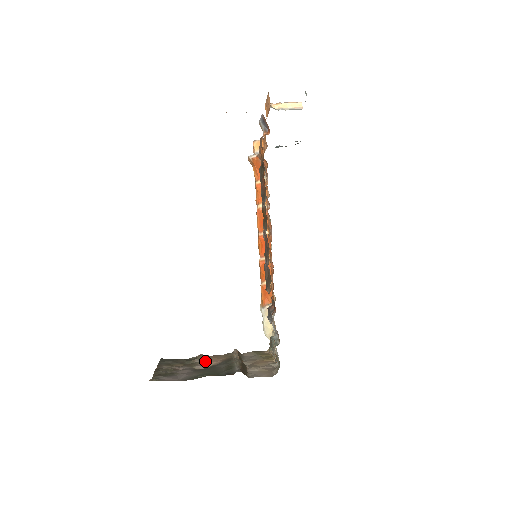
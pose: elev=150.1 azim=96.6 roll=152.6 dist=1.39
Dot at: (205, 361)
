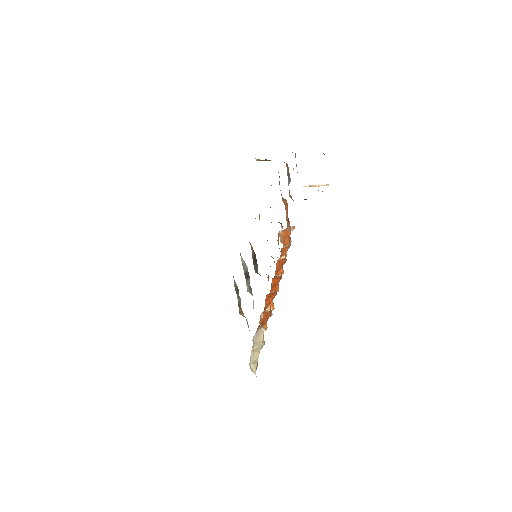
Dot at: occluded
